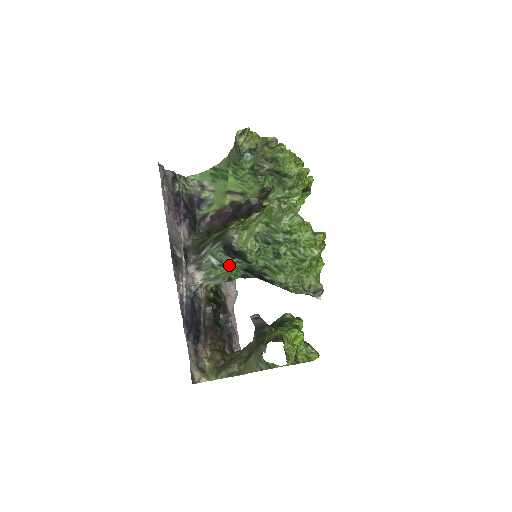
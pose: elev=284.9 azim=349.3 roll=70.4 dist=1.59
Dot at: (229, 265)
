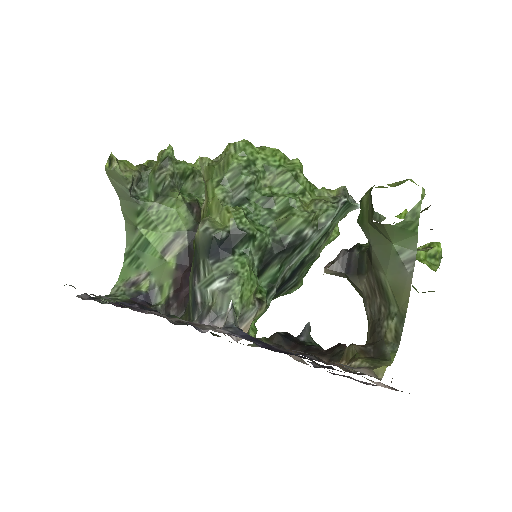
Dot at: (237, 267)
